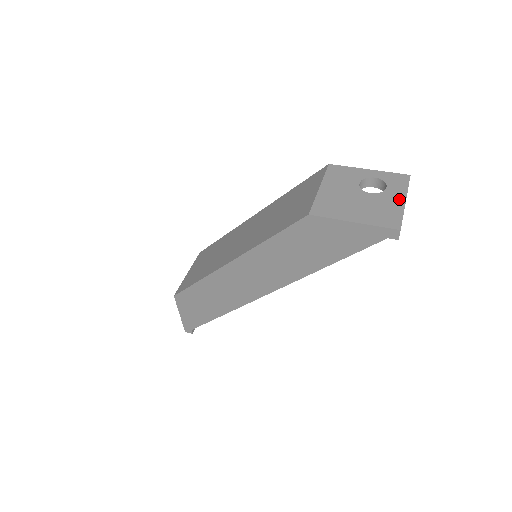
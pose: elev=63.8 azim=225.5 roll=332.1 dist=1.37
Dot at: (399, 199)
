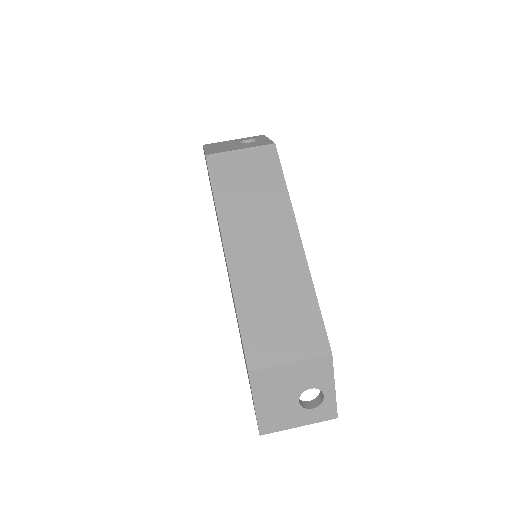
Dot at: (299, 422)
